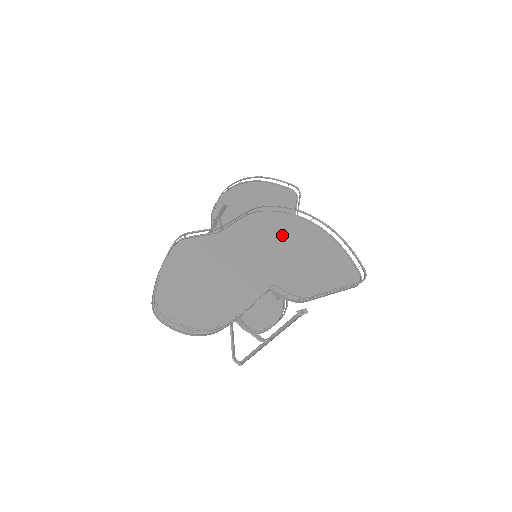
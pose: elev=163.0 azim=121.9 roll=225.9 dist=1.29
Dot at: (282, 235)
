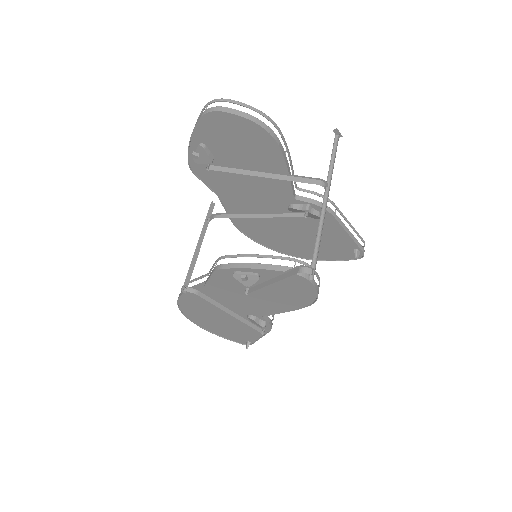
Dot at: (272, 230)
